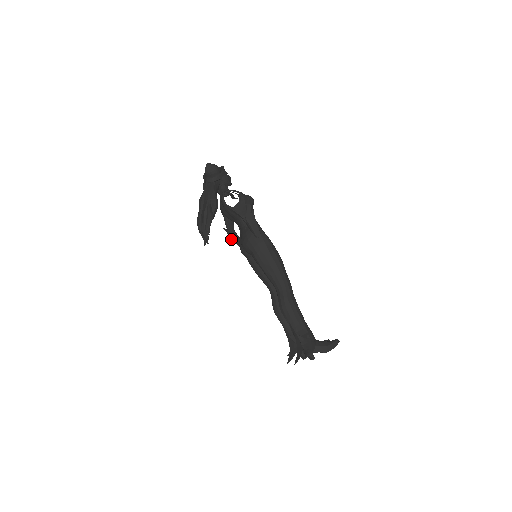
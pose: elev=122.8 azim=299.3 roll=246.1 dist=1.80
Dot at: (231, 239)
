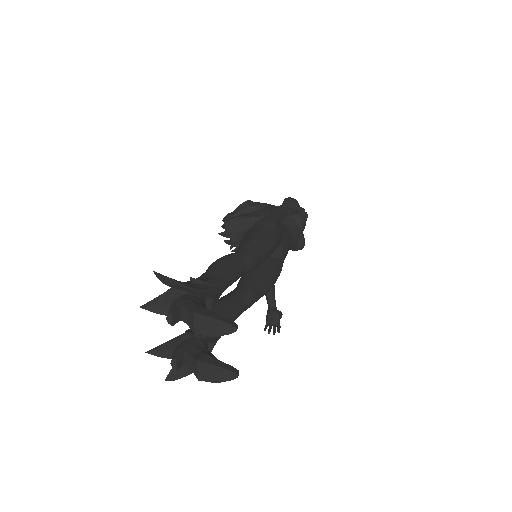
Dot at: occluded
